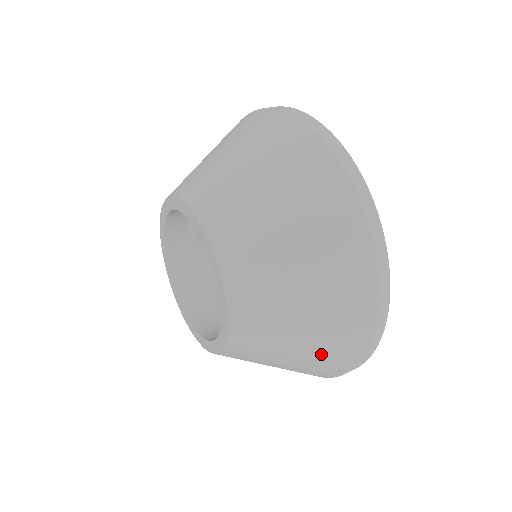
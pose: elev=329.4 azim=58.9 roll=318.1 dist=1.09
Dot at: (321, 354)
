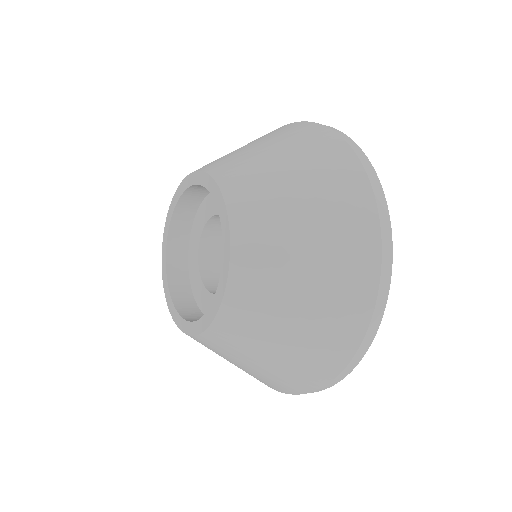
Dot at: (317, 169)
